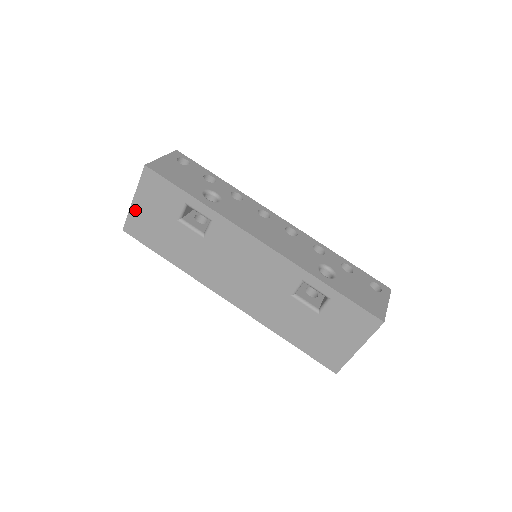
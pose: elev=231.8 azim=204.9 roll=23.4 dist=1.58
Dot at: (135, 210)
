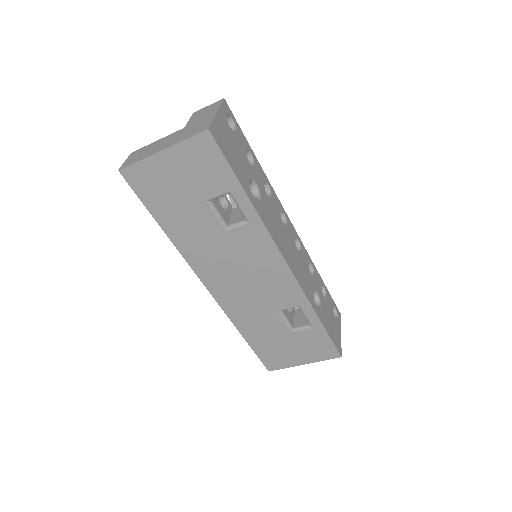
Dot at: (155, 162)
